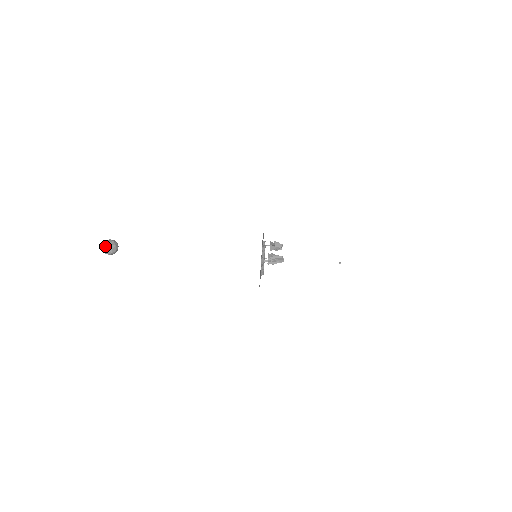
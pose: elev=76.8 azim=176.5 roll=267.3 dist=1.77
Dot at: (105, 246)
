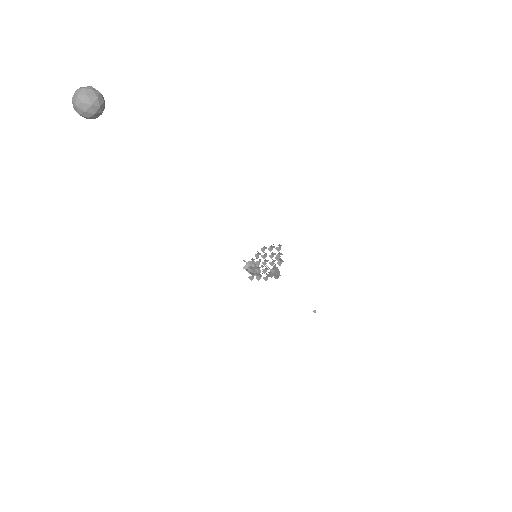
Dot at: (95, 89)
